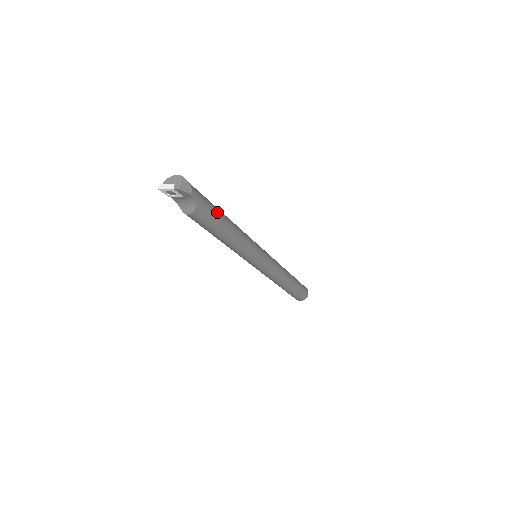
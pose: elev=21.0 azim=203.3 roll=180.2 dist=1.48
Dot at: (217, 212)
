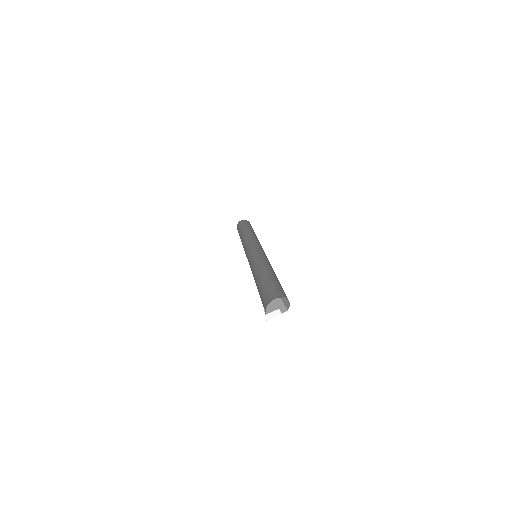
Dot at: occluded
